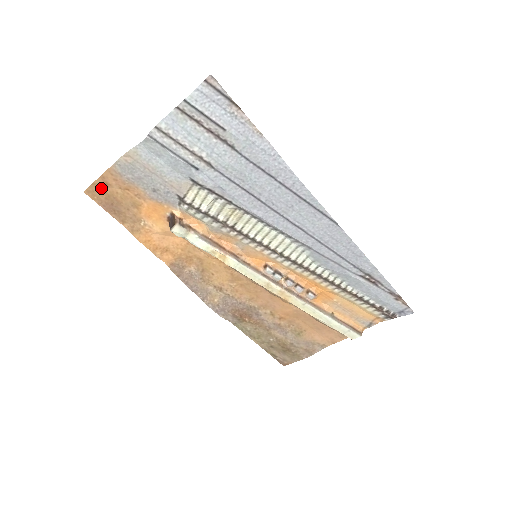
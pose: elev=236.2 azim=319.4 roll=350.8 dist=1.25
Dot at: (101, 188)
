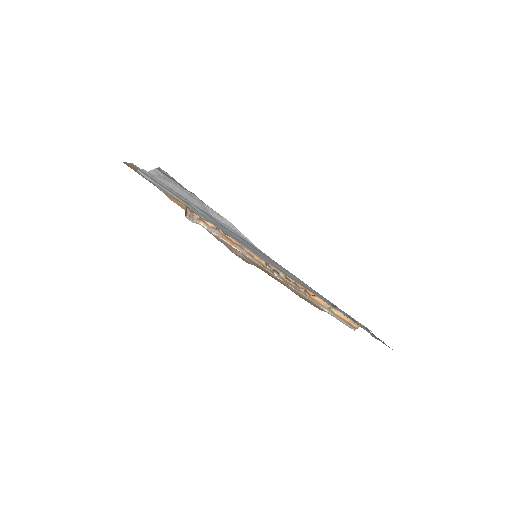
Dot at: occluded
